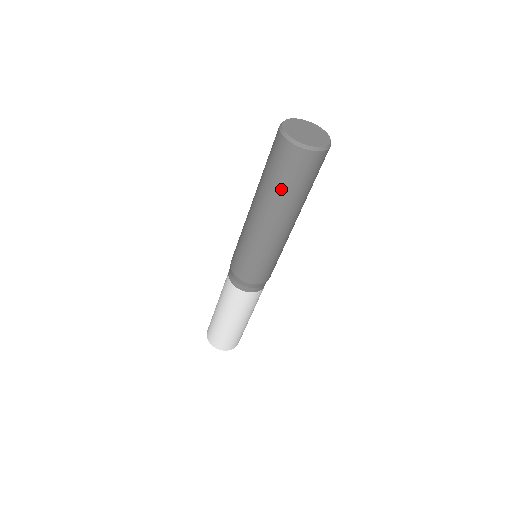
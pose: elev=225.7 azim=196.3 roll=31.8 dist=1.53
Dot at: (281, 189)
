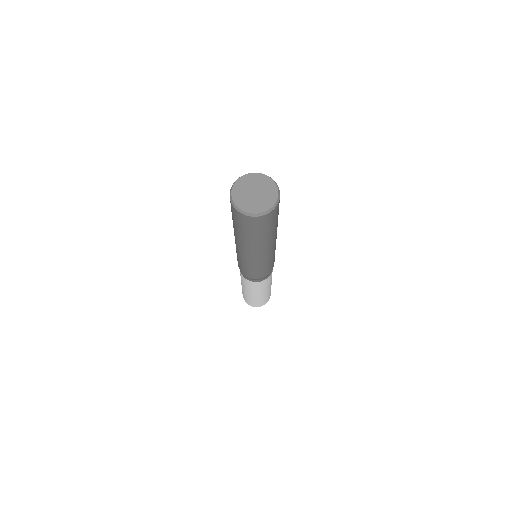
Dot at: (238, 230)
